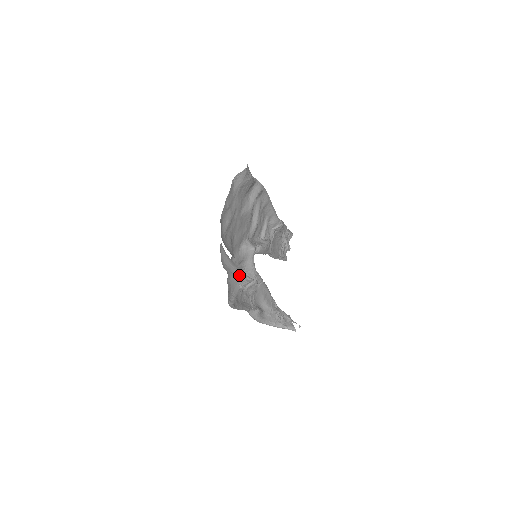
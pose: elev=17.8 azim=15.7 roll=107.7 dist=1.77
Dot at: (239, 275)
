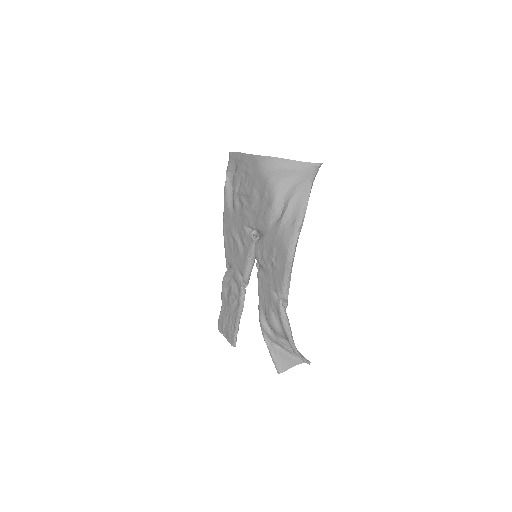
Dot at: (306, 172)
